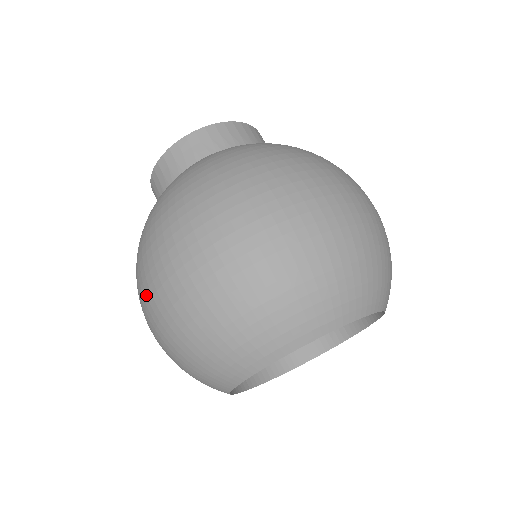
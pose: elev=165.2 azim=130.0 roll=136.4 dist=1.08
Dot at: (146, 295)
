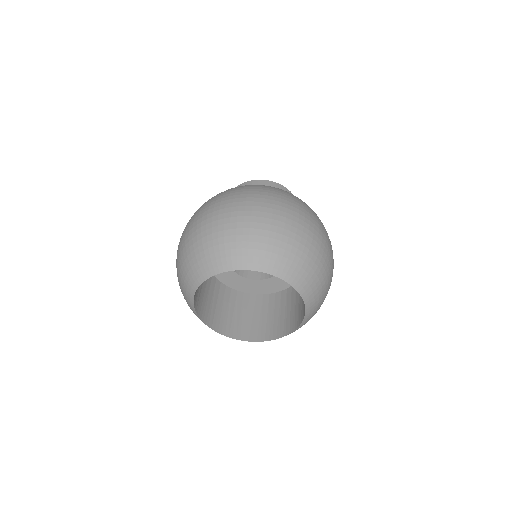
Dot at: occluded
